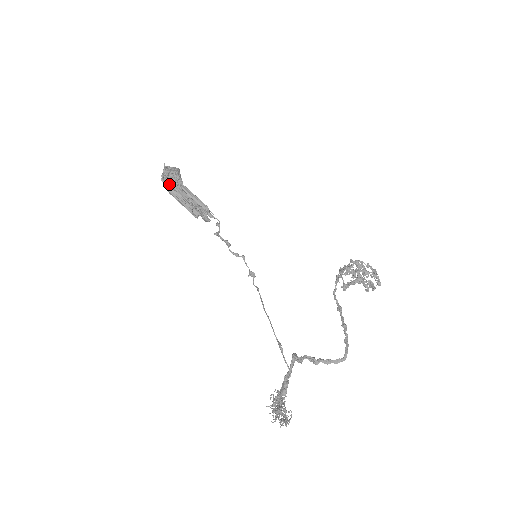
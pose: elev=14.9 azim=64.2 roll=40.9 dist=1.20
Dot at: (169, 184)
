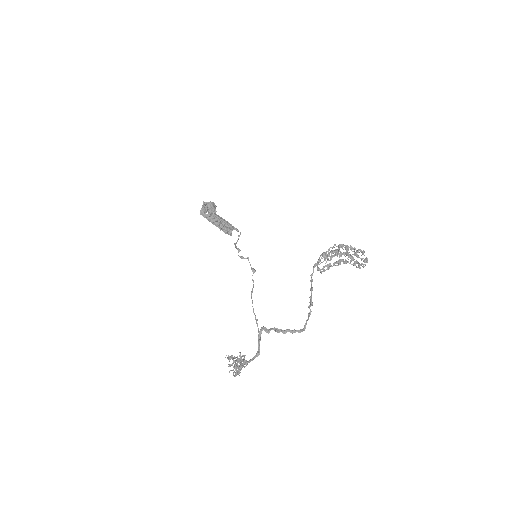
Dot at: (205, 215)
